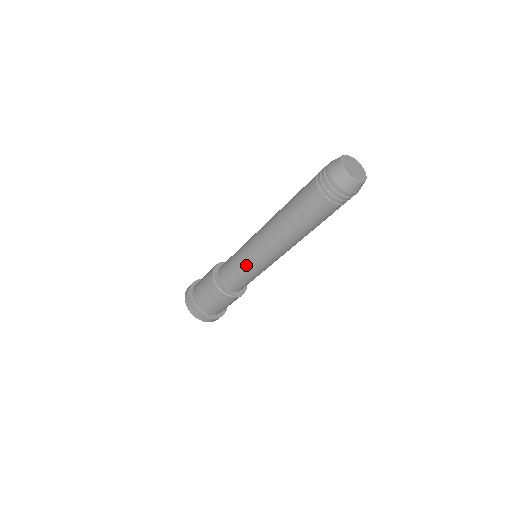
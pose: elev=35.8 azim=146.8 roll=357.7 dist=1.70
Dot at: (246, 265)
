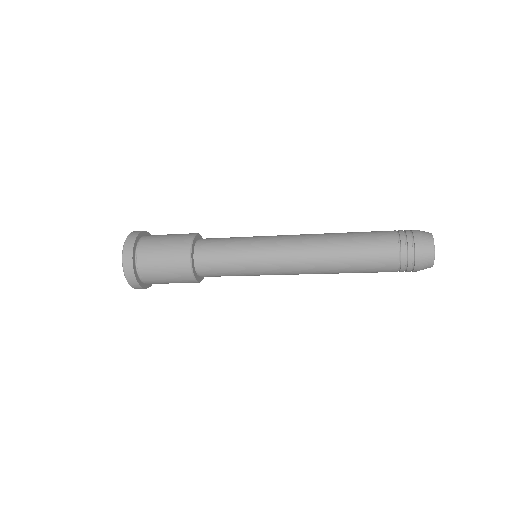
Dot at: (251, 271)
